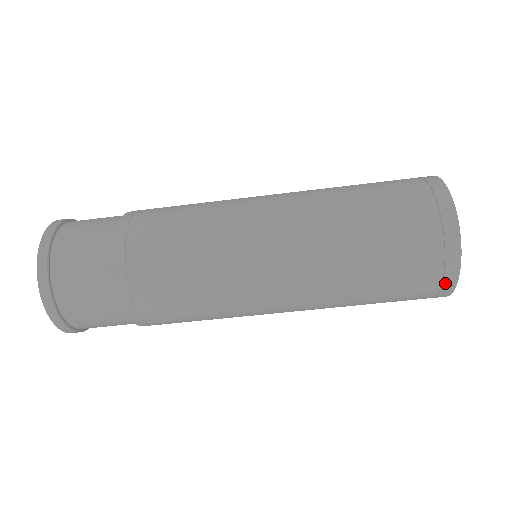
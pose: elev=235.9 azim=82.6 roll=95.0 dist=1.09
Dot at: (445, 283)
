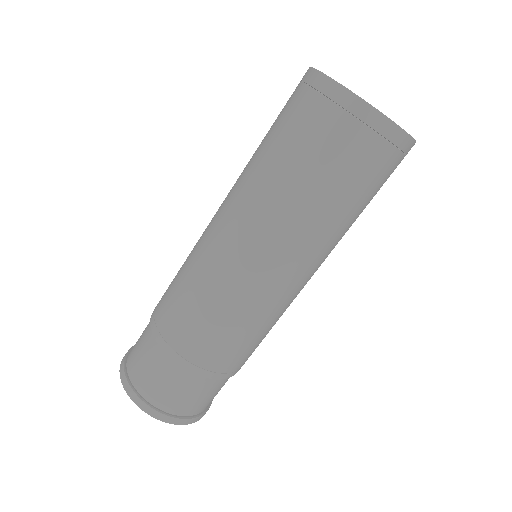
Dot at: occluded
